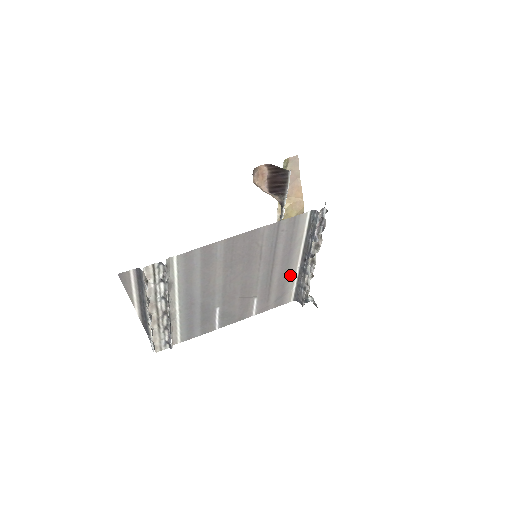
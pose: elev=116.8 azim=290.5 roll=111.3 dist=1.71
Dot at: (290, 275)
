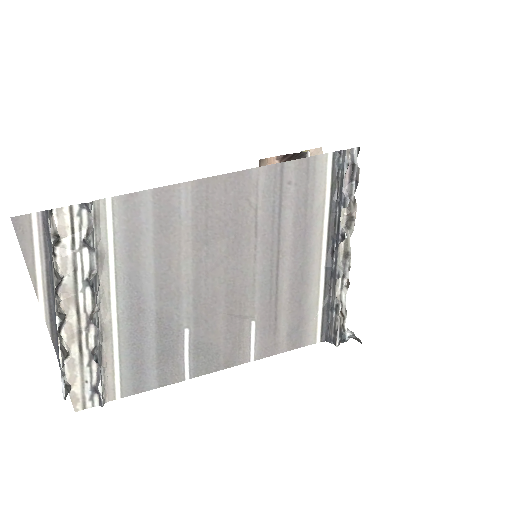
Dot at: (310, 282)
